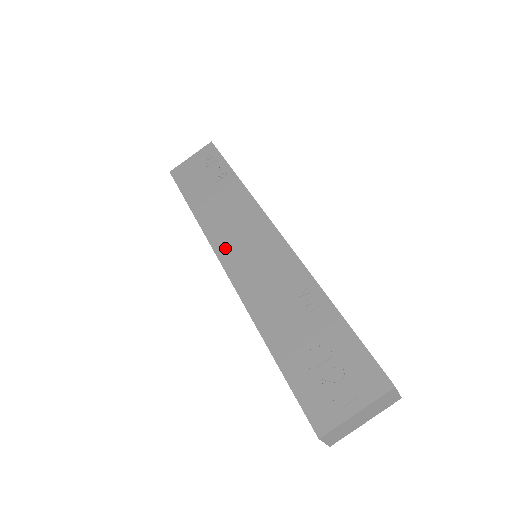
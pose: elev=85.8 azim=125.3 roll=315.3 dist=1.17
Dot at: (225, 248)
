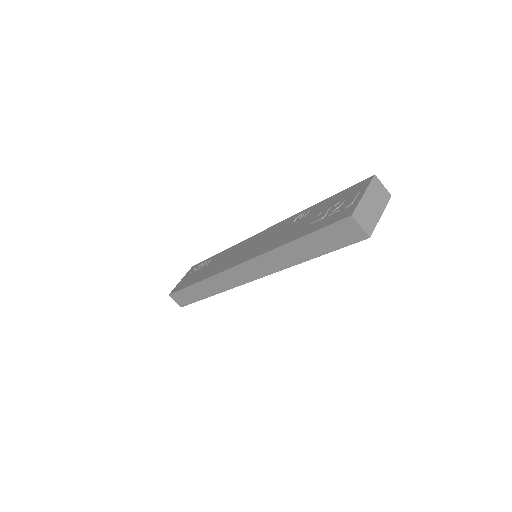
Dot at: (231, 263)
